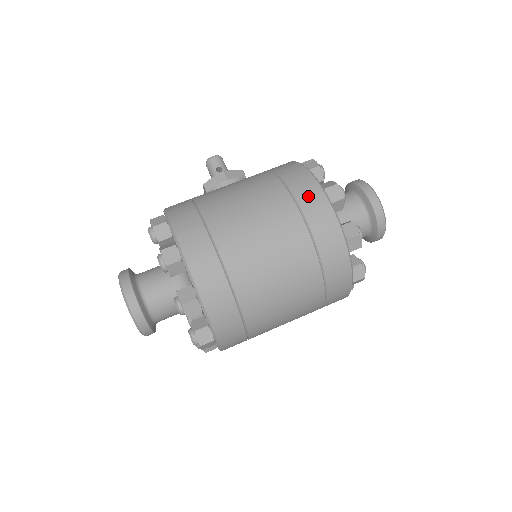
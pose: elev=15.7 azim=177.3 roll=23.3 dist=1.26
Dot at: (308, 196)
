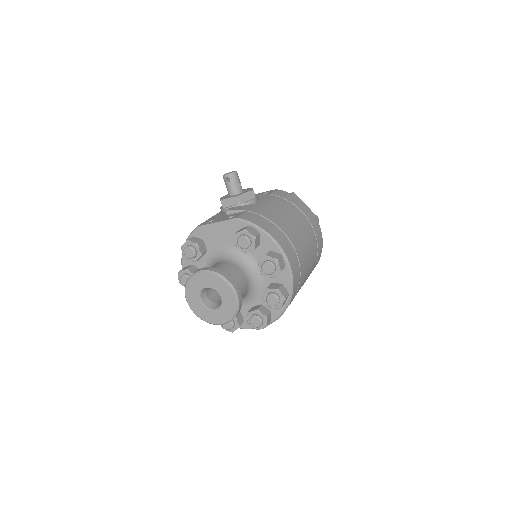
Dot at: (315, 224)
